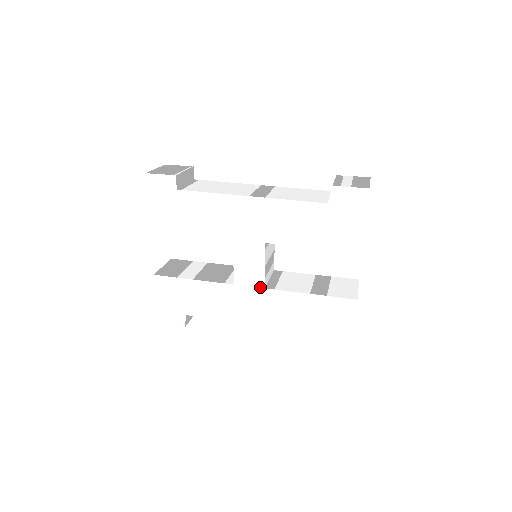
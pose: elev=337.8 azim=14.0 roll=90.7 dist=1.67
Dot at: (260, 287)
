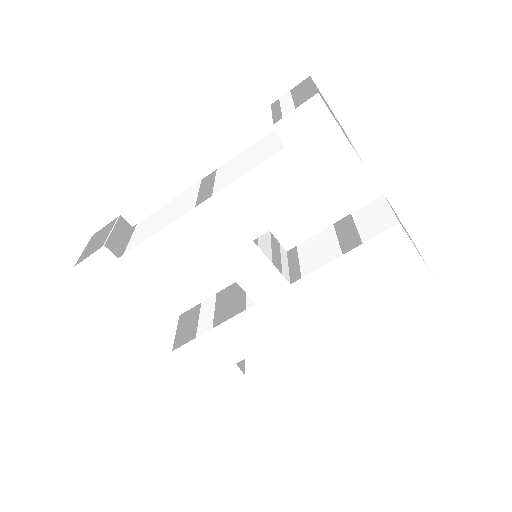
Dot at: (285, 287)
